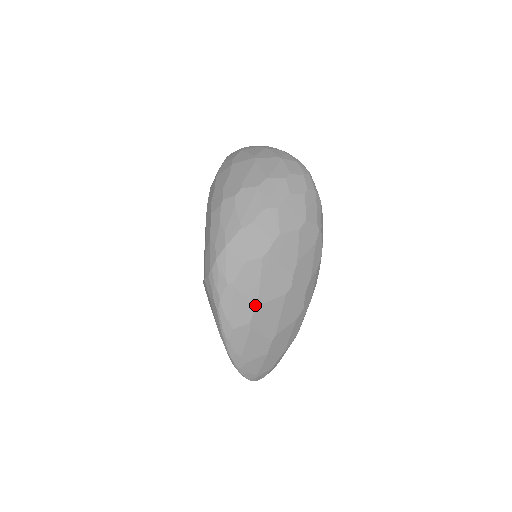
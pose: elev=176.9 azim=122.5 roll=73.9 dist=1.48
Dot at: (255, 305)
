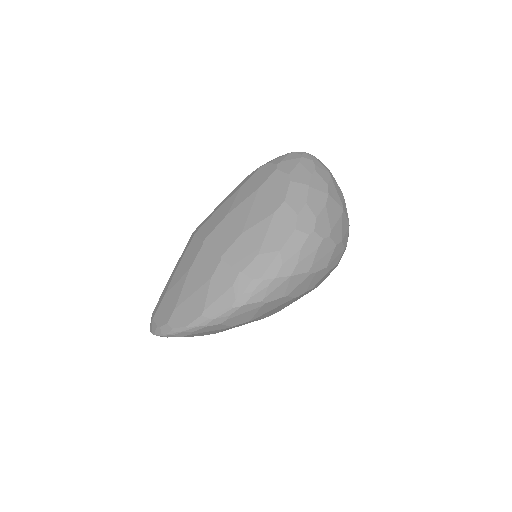
Dot at: (251, 320)
